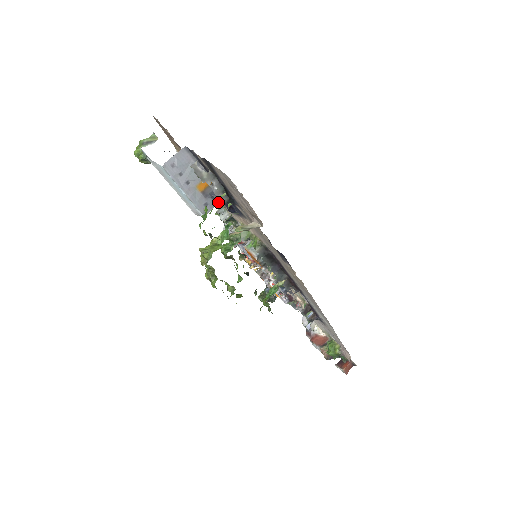
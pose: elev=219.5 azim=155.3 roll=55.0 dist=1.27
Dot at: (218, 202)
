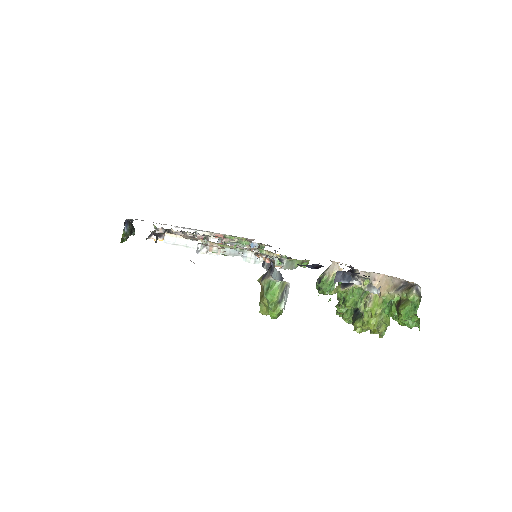
Dot at: occluded
